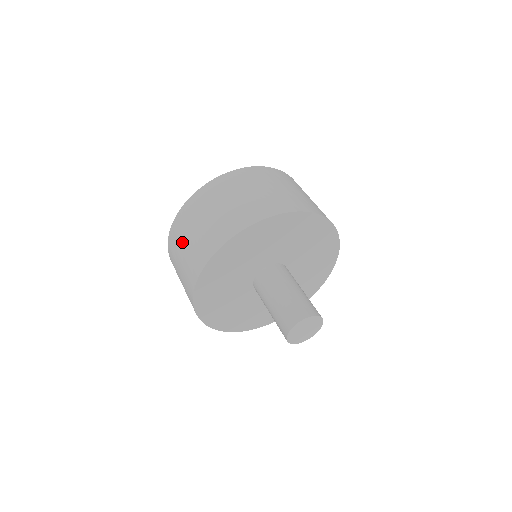
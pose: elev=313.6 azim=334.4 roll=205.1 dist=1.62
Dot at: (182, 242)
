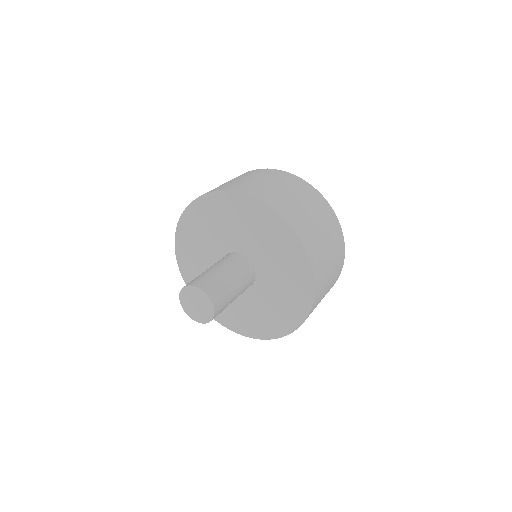
Dot at: occluded
